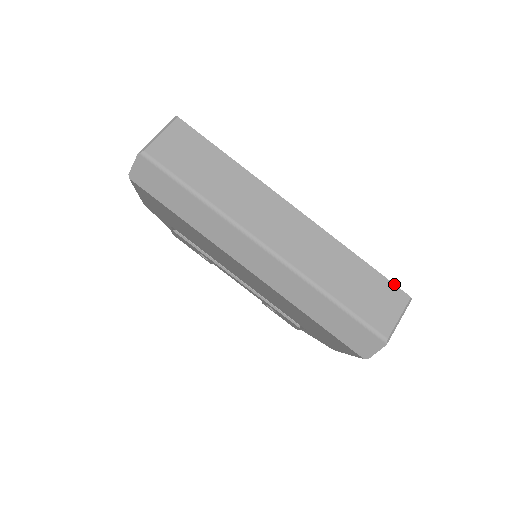
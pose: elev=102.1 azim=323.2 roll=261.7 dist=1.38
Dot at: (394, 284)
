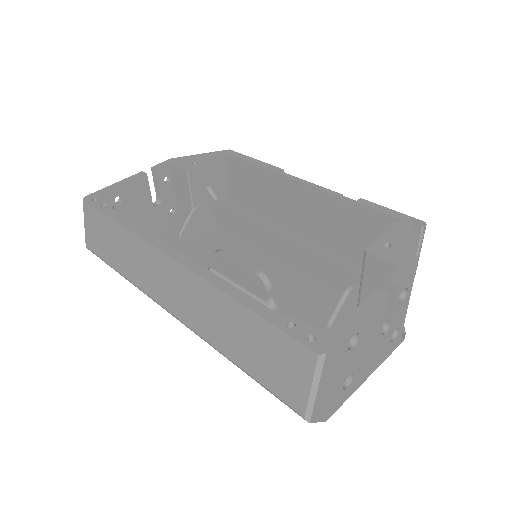
Dot at: (291, 337)
